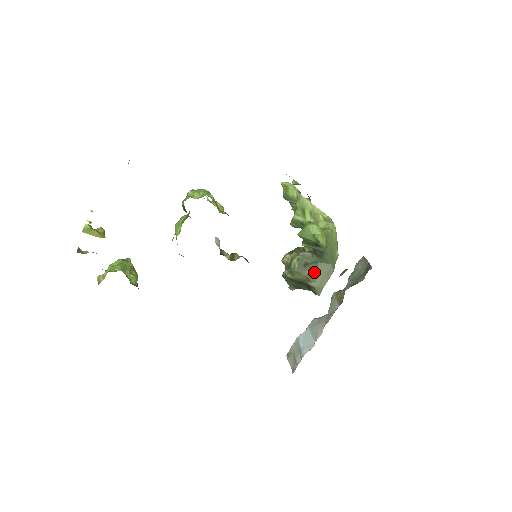
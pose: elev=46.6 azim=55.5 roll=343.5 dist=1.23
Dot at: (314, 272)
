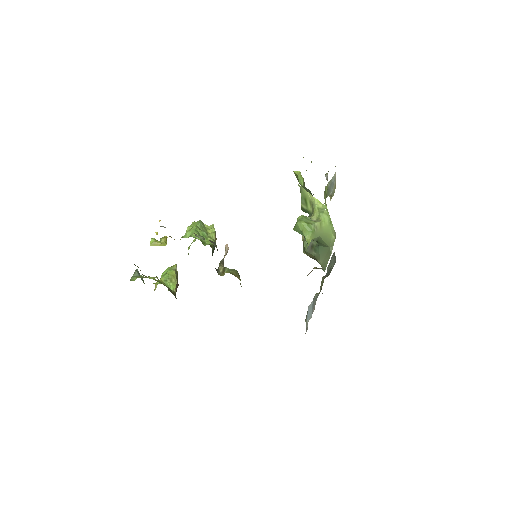
Dot at: (318, 253)
